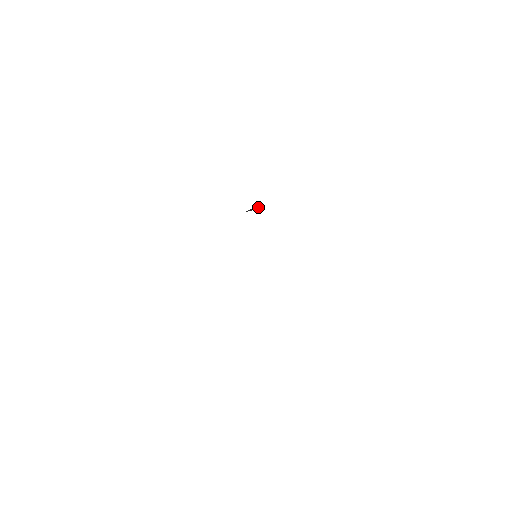
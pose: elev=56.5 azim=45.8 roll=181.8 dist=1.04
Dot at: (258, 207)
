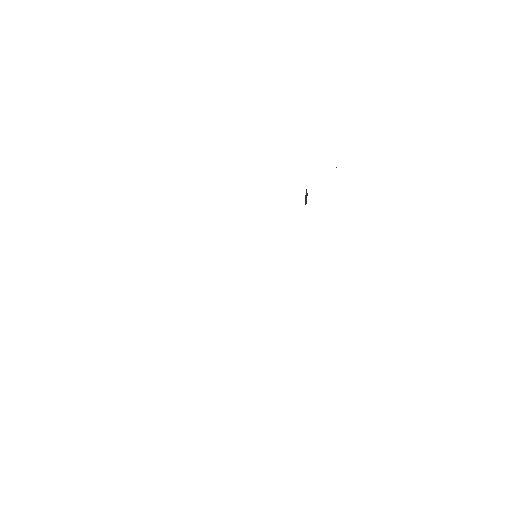
Dot at: occluded
